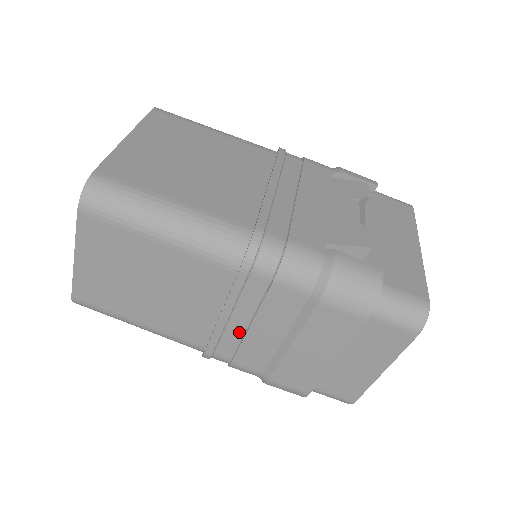
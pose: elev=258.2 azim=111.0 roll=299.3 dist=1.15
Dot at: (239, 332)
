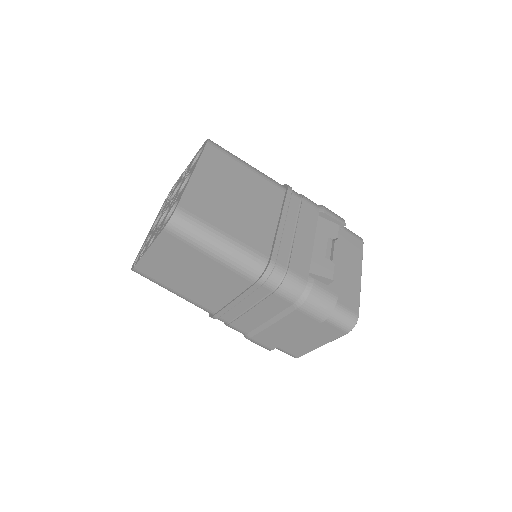
Dot at: (241, 310)
